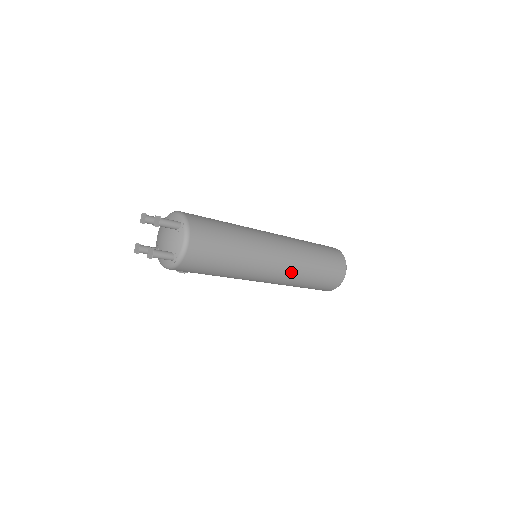
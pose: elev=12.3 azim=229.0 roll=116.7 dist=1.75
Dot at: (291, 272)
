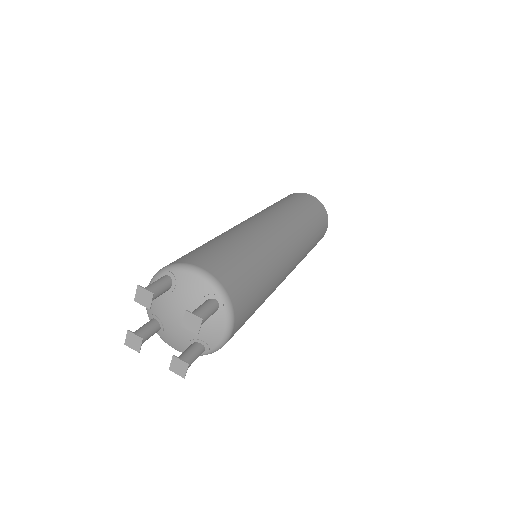
Dot at: (295, 267)
